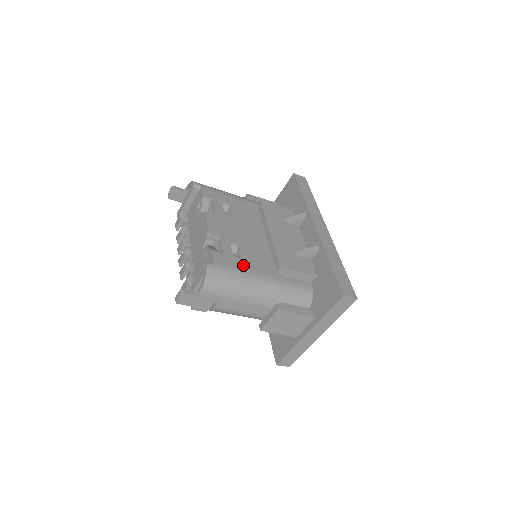
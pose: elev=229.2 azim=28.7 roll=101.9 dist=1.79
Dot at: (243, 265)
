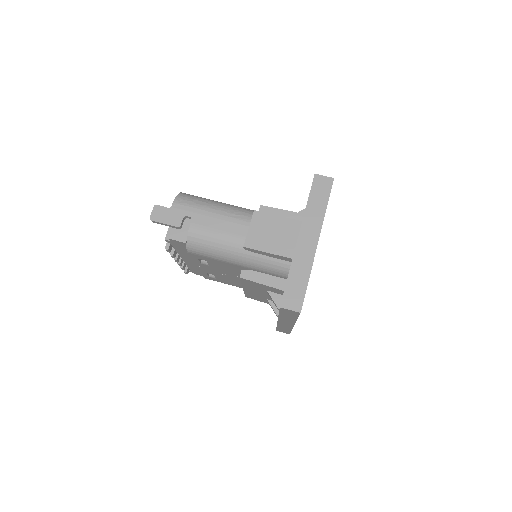
Dot at: occluded
